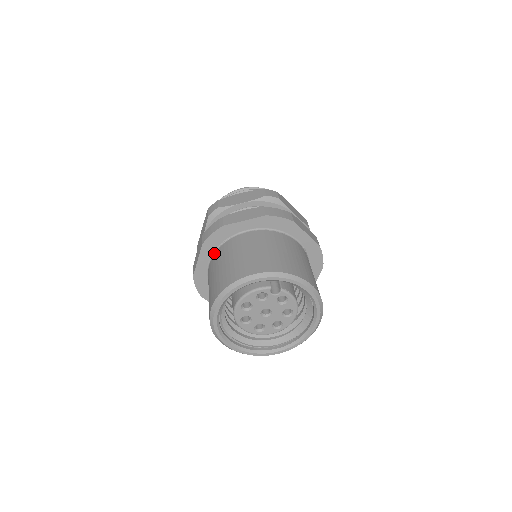
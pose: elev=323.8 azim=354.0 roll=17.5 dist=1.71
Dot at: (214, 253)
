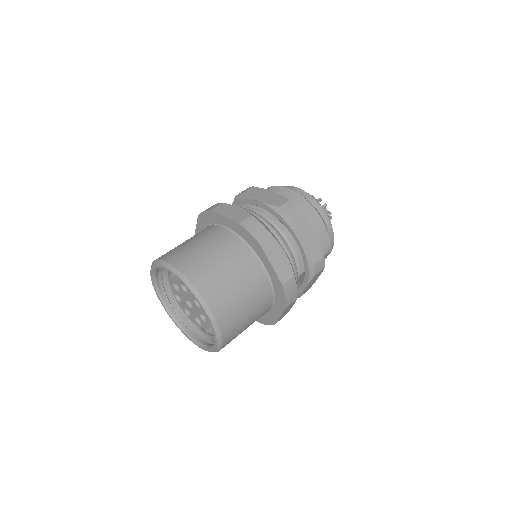
Dot at: occluded
